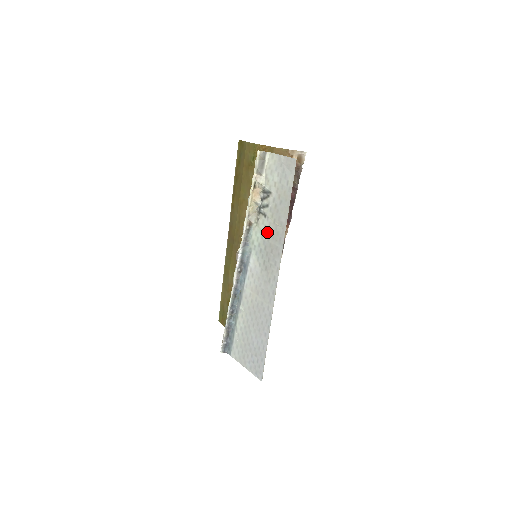
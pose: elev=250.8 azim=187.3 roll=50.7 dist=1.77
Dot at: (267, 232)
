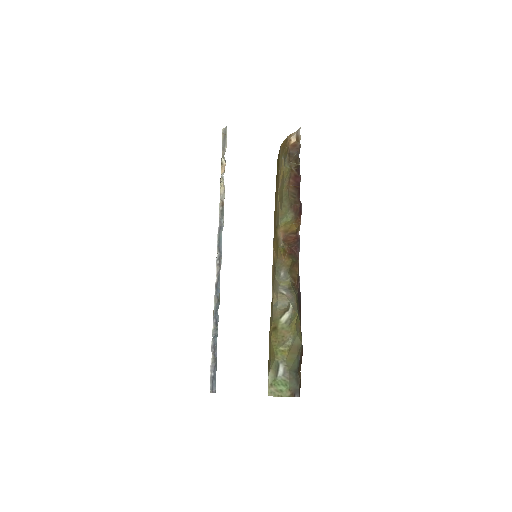
Dot at: occluded
